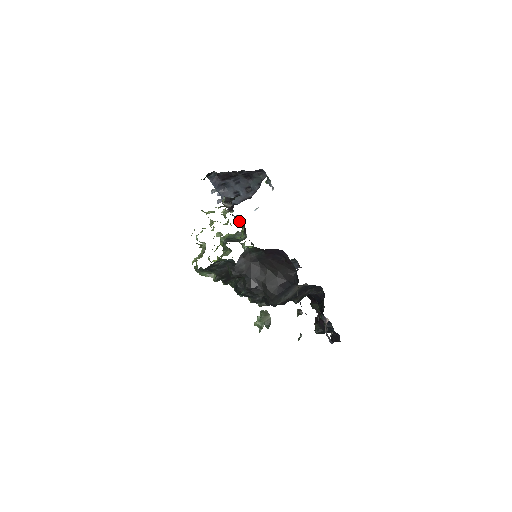
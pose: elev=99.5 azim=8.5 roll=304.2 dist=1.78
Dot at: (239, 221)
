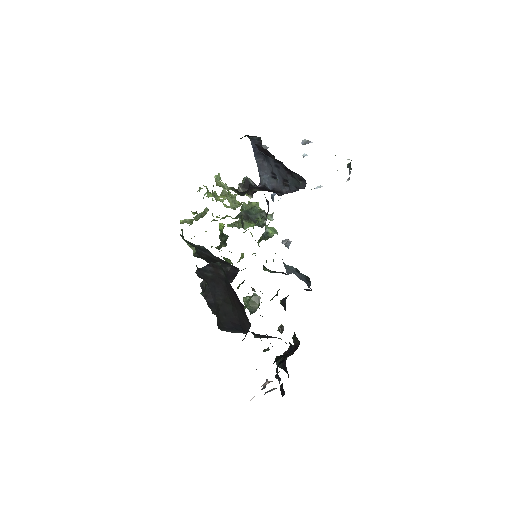
Dot at: (268, 202)
